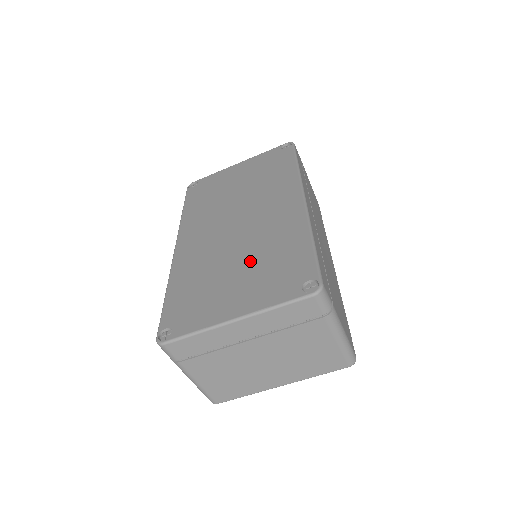
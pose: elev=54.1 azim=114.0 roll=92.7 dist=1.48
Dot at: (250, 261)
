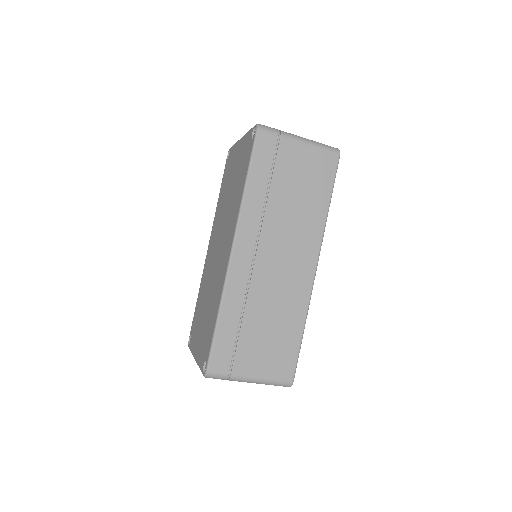
Dot at: (207, 308)
